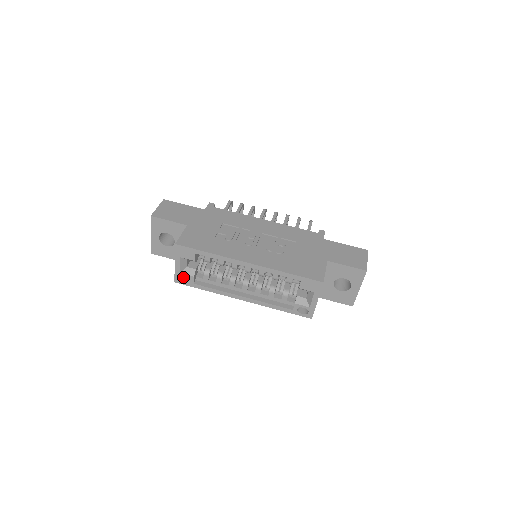
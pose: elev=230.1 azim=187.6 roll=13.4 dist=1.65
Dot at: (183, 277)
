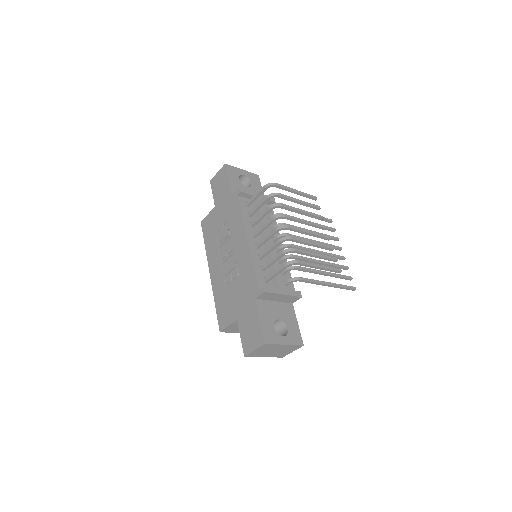
Dot at: occluded
